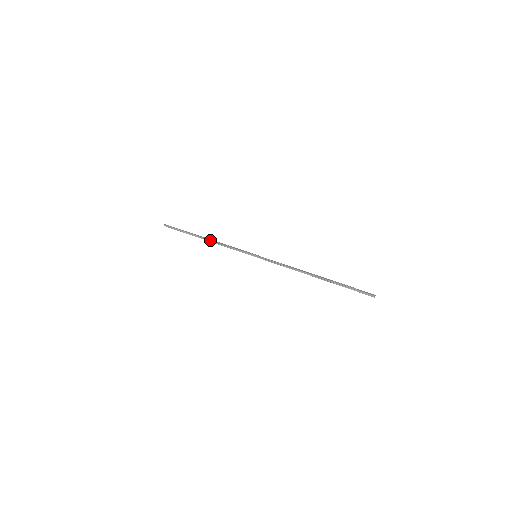
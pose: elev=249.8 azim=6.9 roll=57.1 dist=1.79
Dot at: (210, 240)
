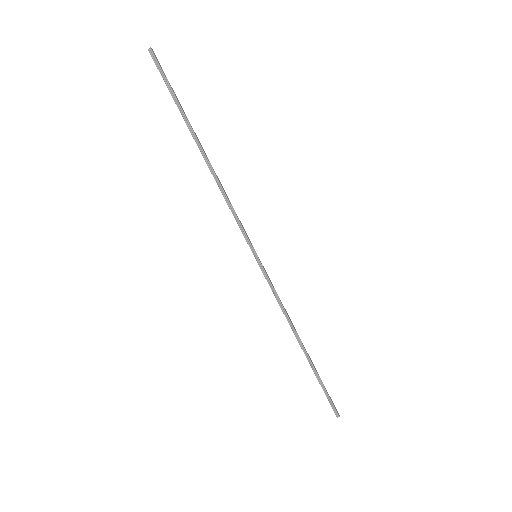
Dot at: (211, 166)
